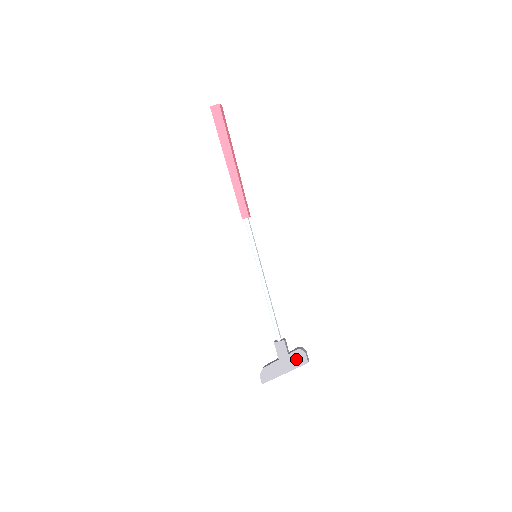
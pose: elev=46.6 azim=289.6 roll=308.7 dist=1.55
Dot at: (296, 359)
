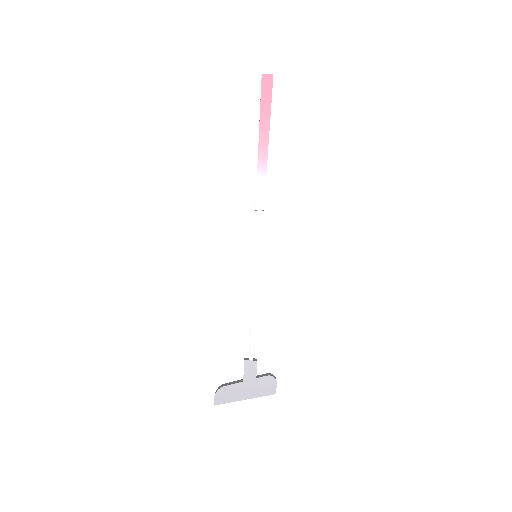
Dot at: (264, 386)
